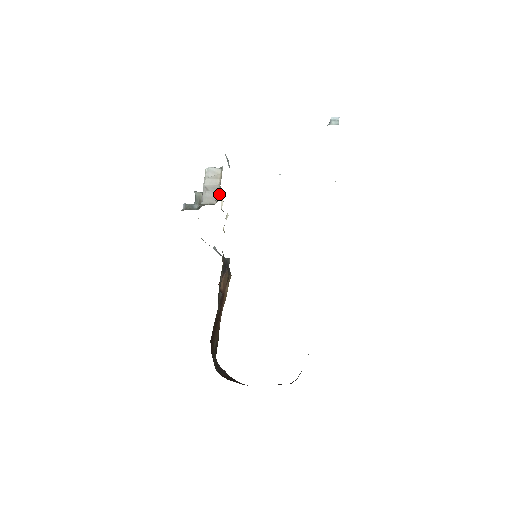
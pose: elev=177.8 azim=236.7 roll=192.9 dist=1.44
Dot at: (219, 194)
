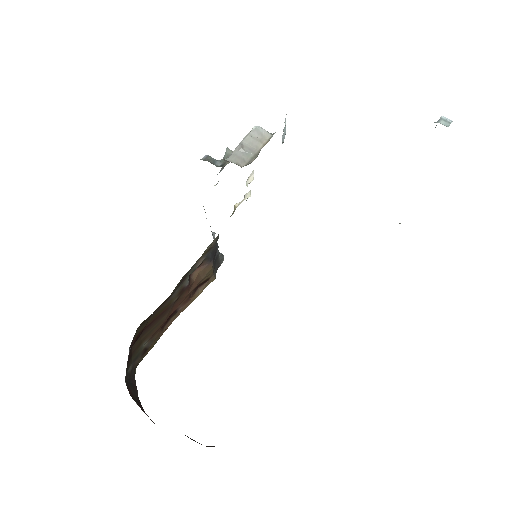
Dot at: (253, 159)
